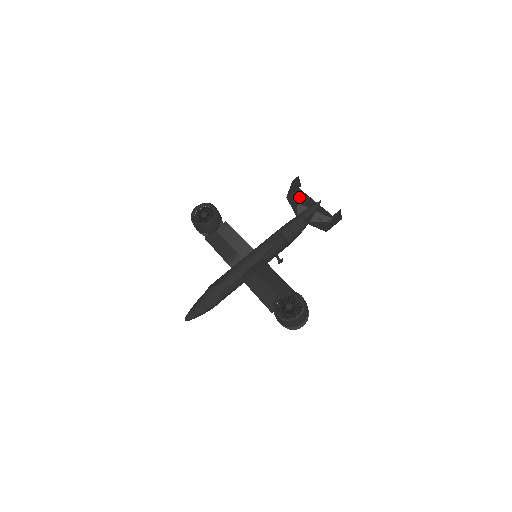
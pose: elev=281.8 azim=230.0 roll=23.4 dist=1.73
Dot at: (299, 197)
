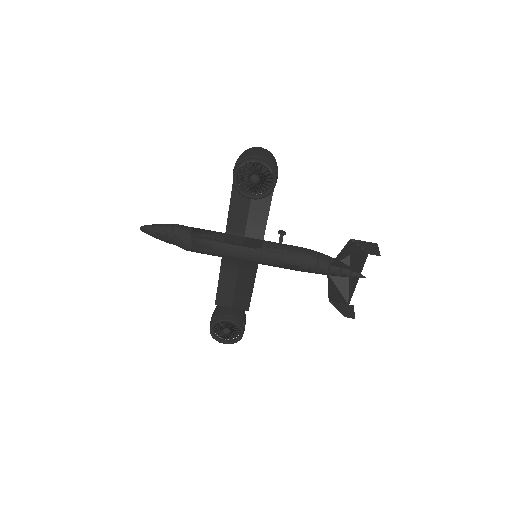
Dot at: (359, 252)
